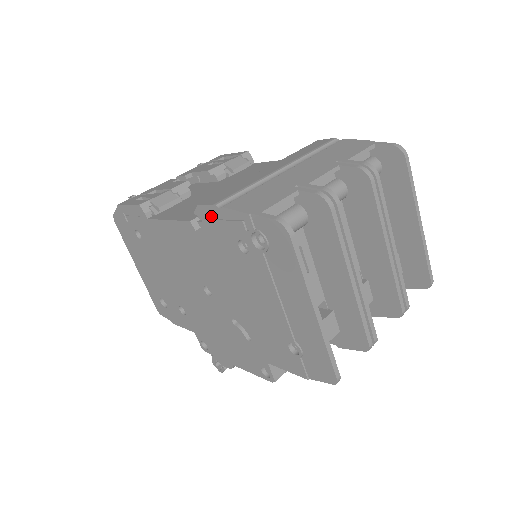
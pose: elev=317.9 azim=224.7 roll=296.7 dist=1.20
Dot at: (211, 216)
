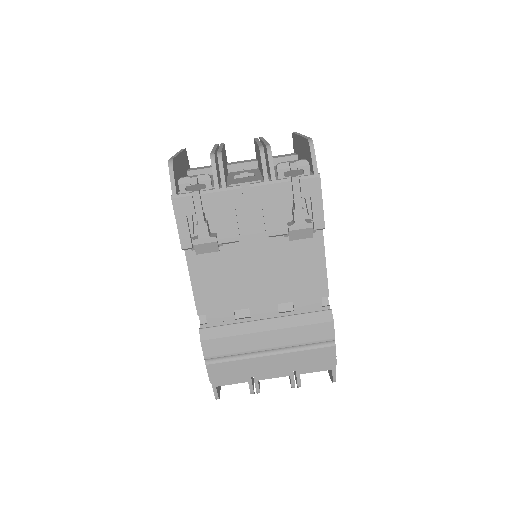
Dot at: occluded
